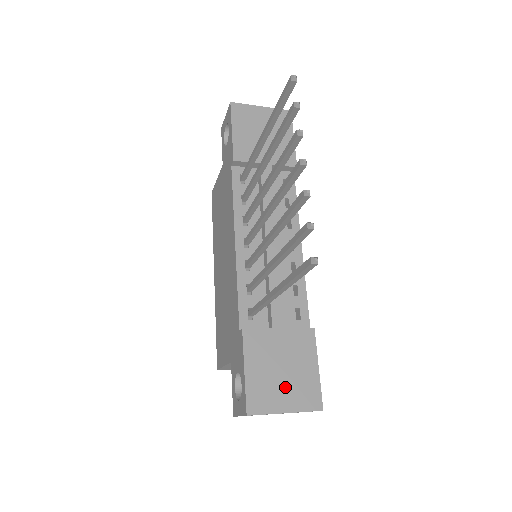
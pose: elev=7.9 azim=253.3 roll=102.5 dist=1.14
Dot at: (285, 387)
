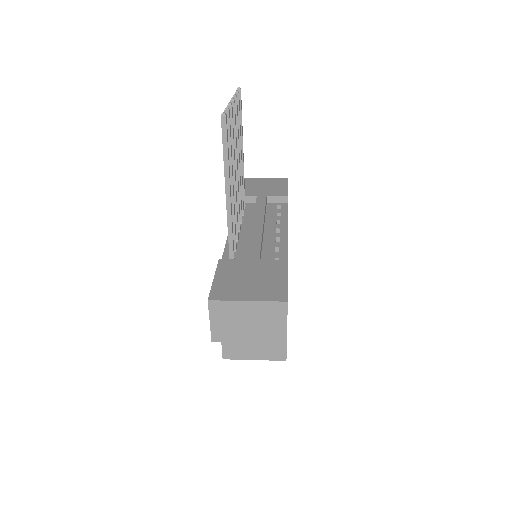
Dot at: (250, 287)
